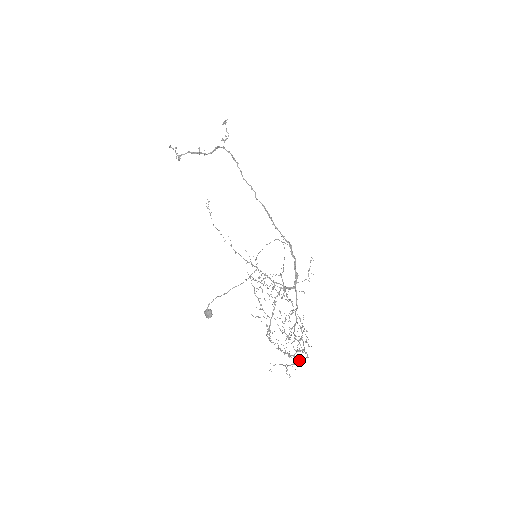
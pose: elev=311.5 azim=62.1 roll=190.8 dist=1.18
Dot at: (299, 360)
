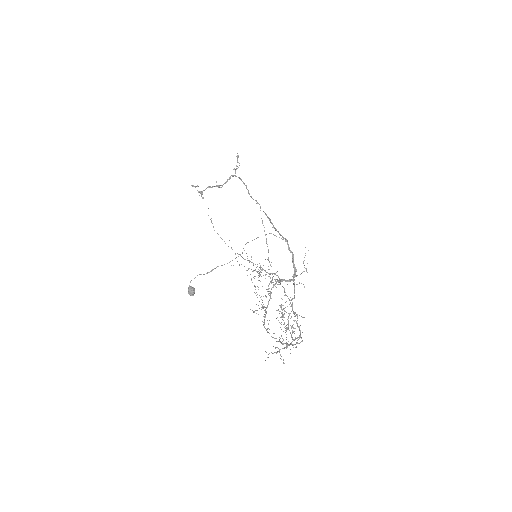
Dot at: (292, 344)
